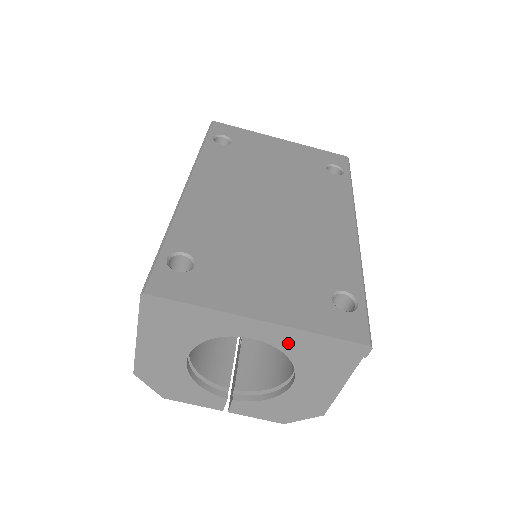
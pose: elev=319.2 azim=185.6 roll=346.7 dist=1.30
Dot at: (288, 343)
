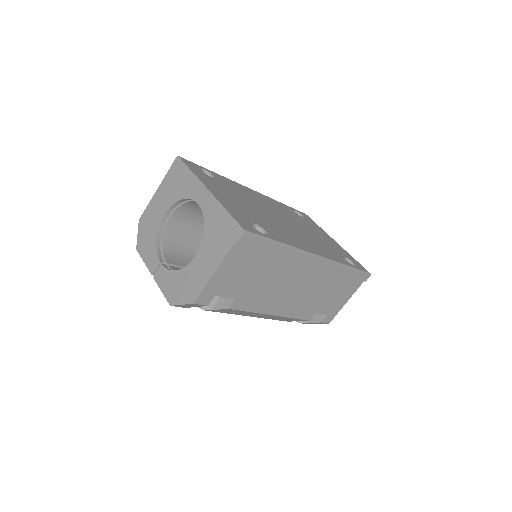
Dot at: (210, 214)
